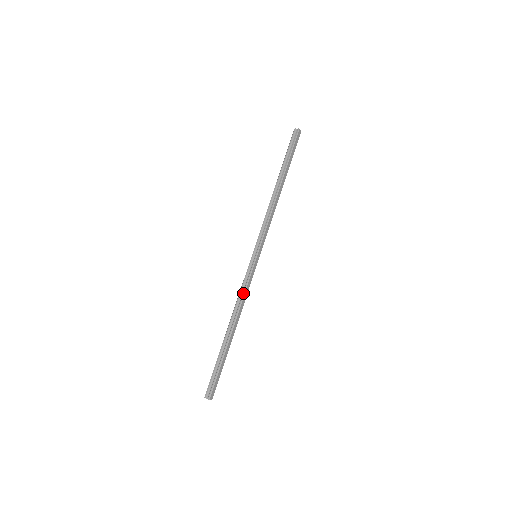
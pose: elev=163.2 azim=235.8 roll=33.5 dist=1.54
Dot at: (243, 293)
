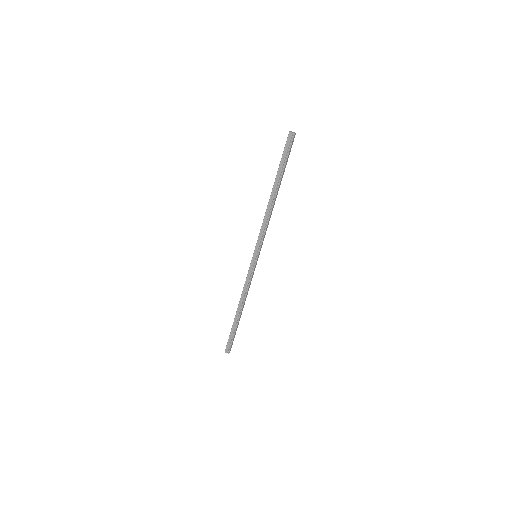
Dot at: (248, 287)
